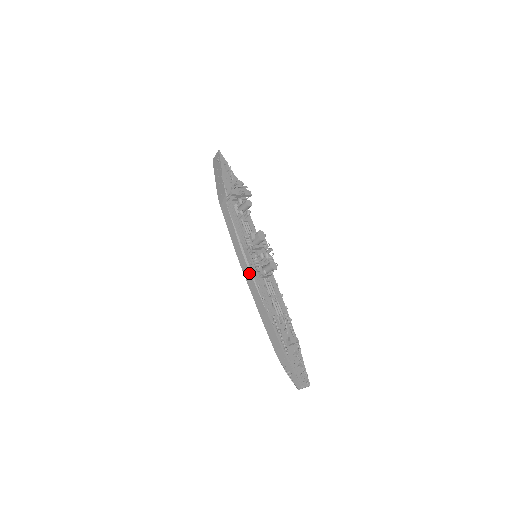
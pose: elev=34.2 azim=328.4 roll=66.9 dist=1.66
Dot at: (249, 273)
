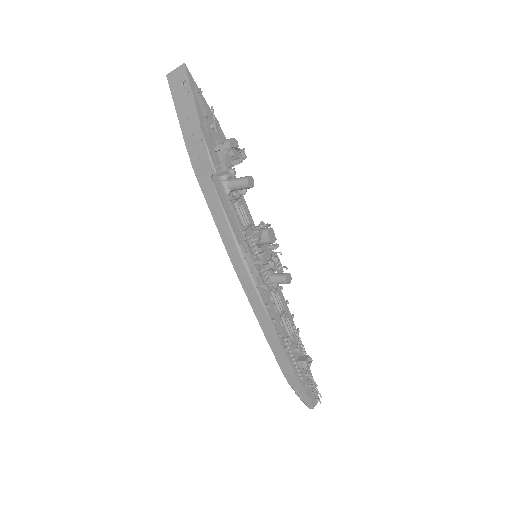
Dot at: (252, 287)
